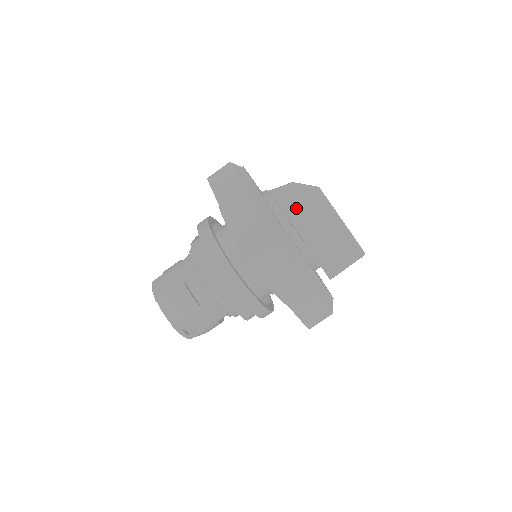
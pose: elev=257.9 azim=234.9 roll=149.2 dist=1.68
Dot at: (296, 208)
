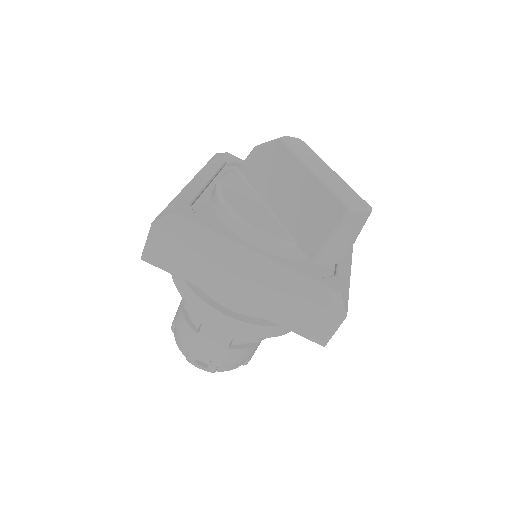
Dot at: (263, 178)
